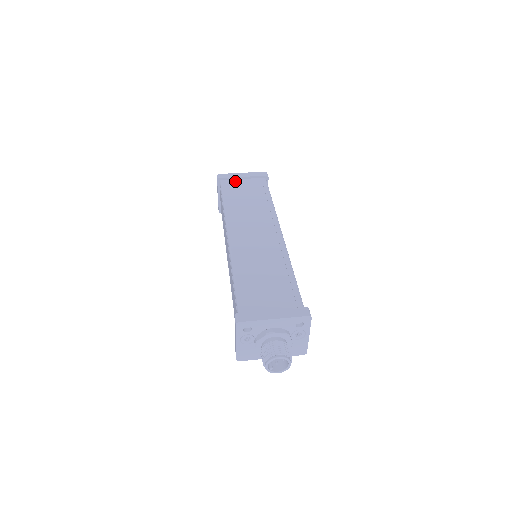
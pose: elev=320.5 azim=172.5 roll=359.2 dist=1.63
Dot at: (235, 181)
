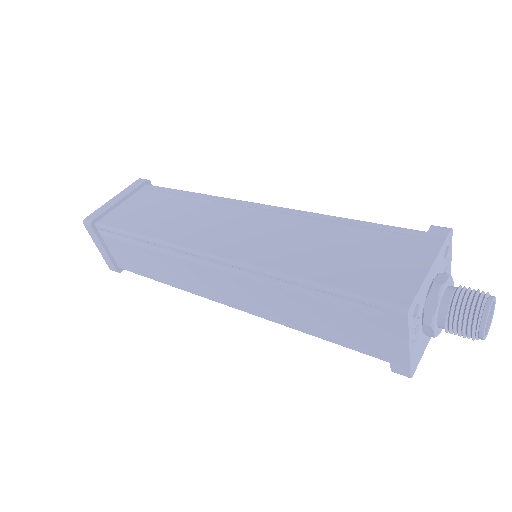
Dot at: (116, 211)
